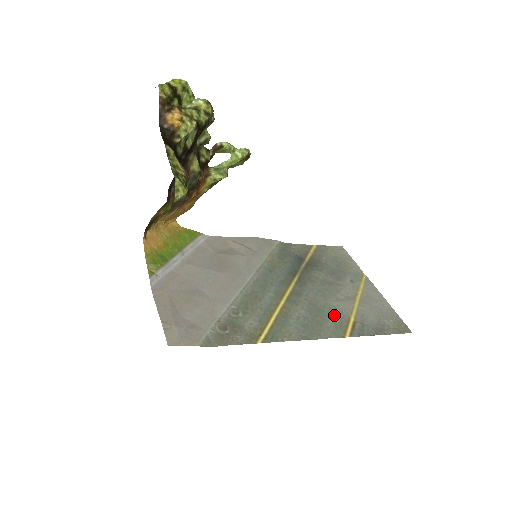
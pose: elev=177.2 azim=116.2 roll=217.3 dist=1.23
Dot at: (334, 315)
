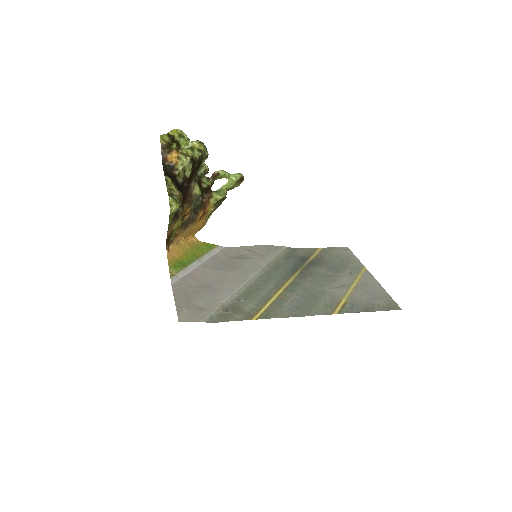
Dot at: (326, 298)
